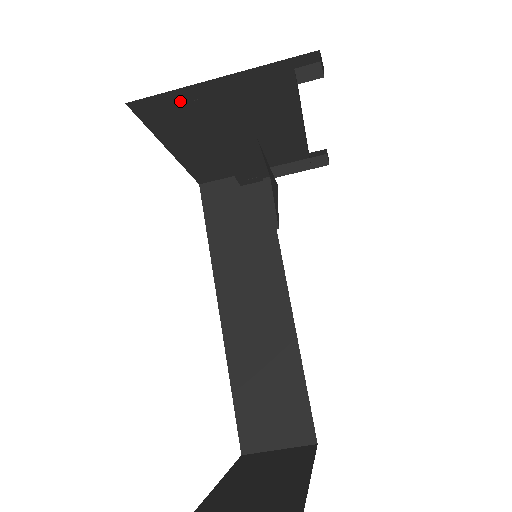
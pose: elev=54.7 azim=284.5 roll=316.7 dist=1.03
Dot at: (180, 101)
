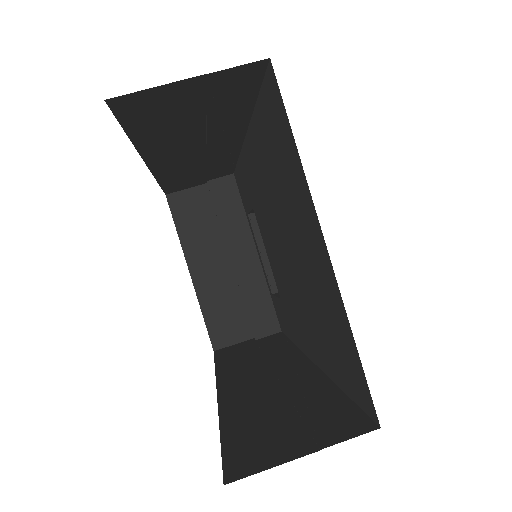
Dot at: (203, 199)
